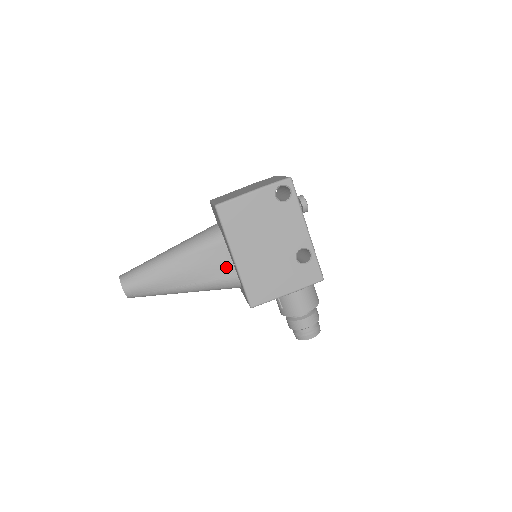
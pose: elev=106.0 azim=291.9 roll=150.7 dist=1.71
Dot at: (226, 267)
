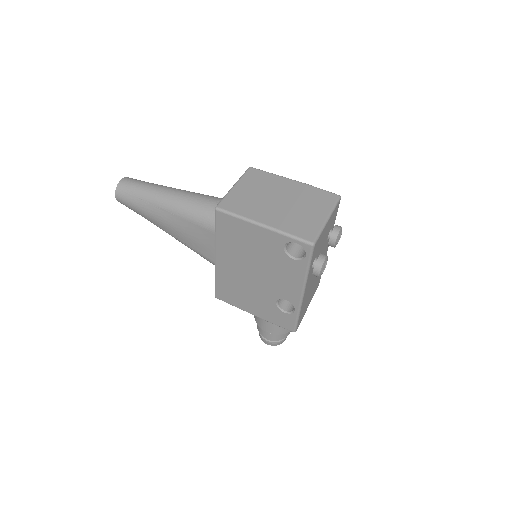
Dot at: (212, 251)
